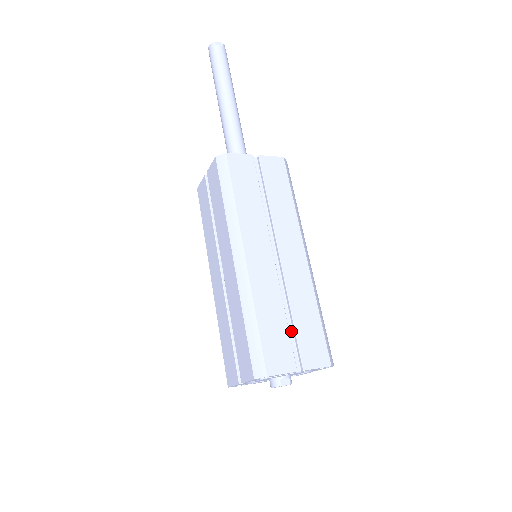
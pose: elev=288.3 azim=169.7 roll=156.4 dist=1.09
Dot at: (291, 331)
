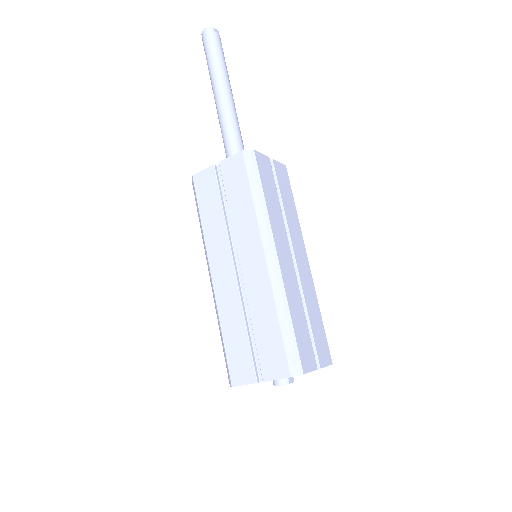
Dot at: occluded
